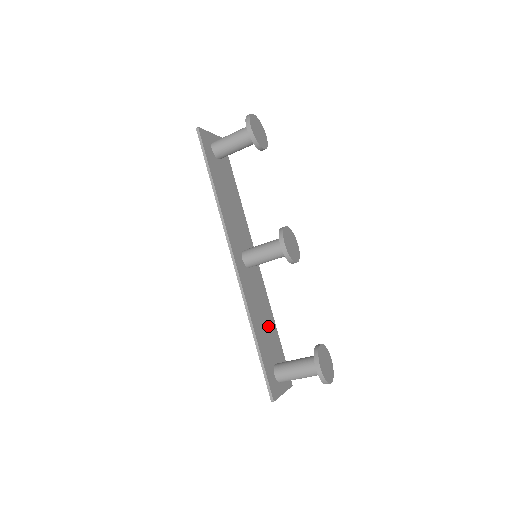
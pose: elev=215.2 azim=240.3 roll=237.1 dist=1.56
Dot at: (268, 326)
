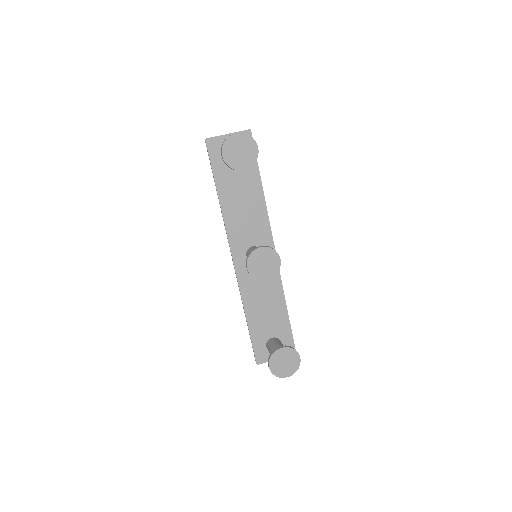
Dot at: (272, 308)
